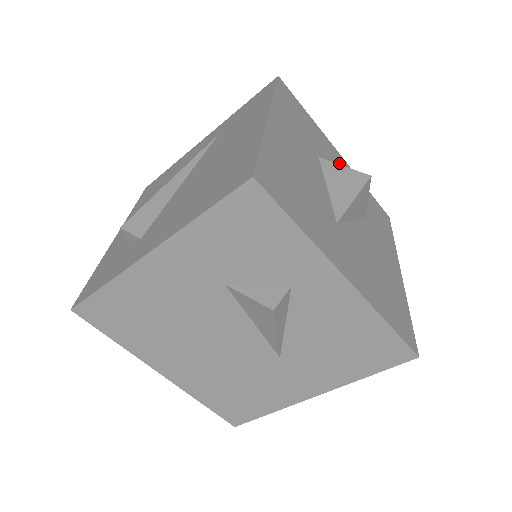
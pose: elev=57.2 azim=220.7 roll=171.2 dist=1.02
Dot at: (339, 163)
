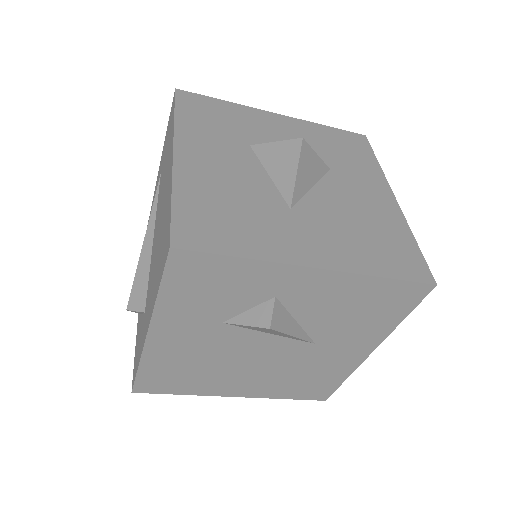
Dot at: (280, 127)
